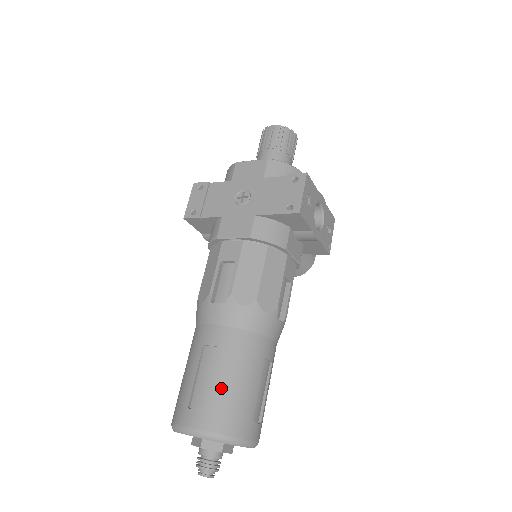
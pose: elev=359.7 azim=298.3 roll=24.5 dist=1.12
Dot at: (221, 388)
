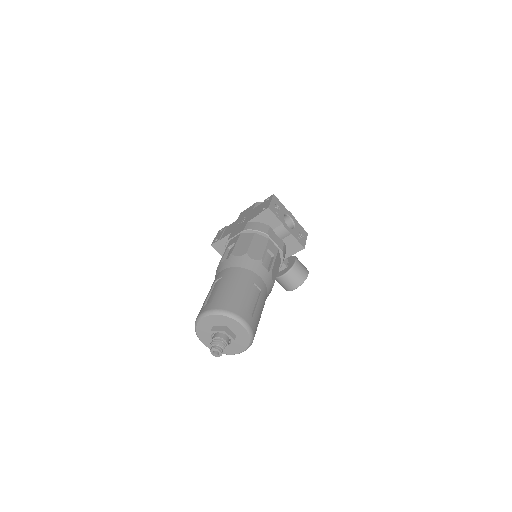
Dot at: (222, 291)
